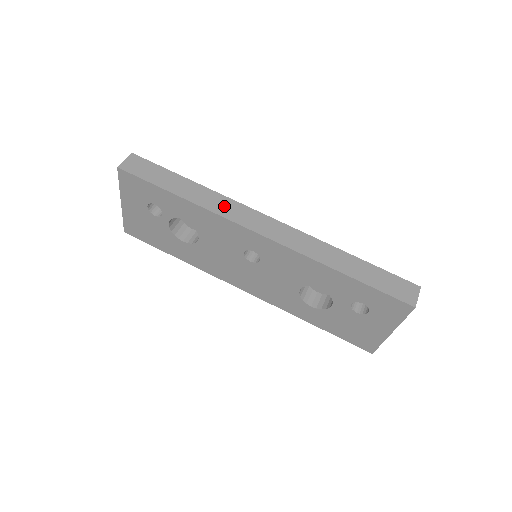
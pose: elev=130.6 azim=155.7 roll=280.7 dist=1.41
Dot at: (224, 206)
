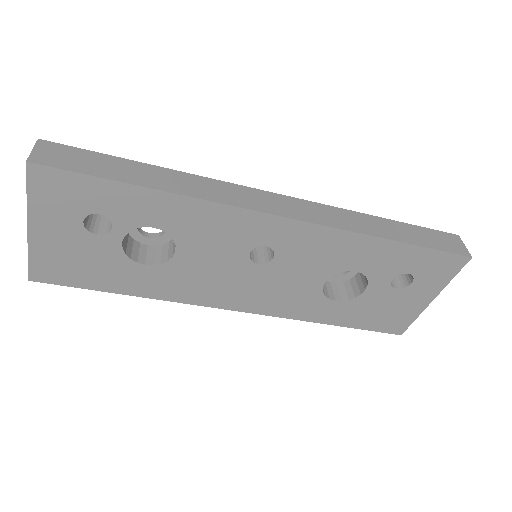
Dot at: (217, 190)
